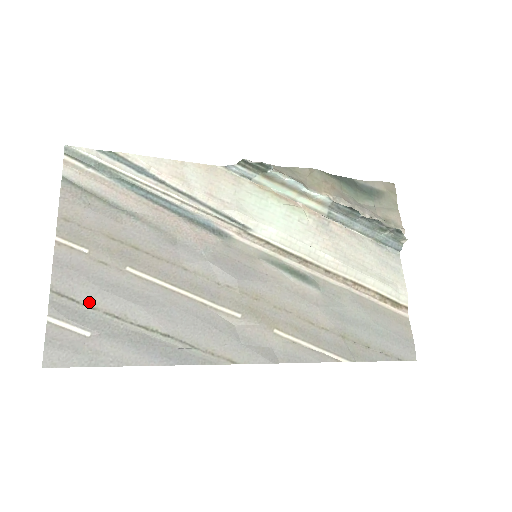
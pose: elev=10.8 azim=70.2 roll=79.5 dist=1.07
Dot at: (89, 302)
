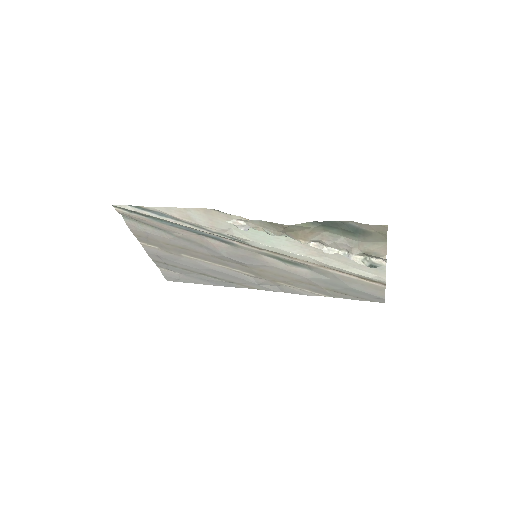
Dot at: (172, 265)
